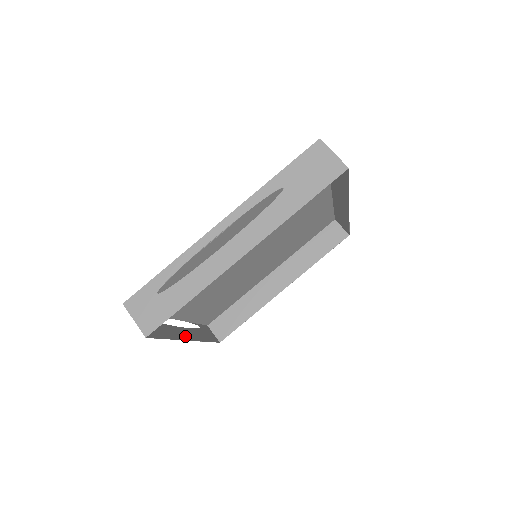
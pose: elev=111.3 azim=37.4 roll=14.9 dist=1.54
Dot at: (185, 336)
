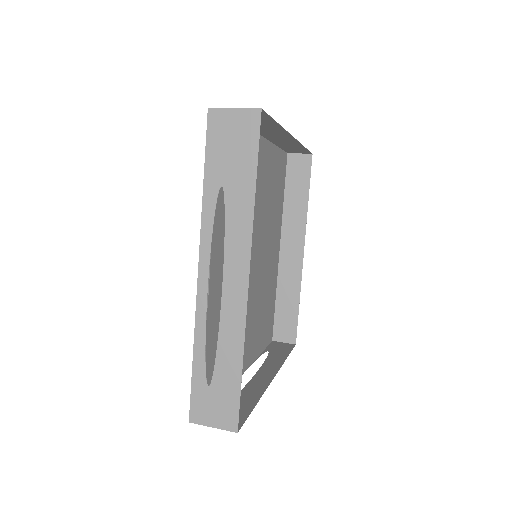
Dot at: (266, 380)
